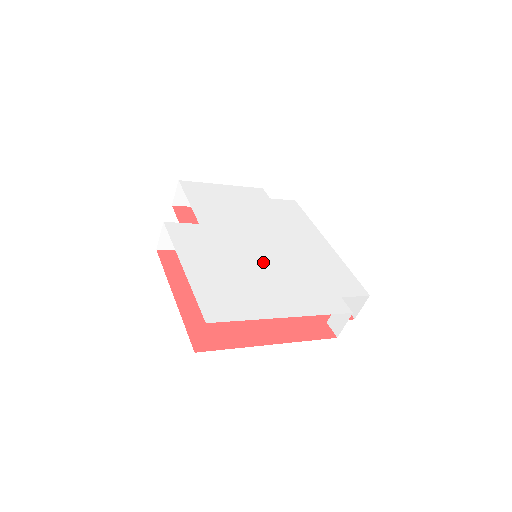
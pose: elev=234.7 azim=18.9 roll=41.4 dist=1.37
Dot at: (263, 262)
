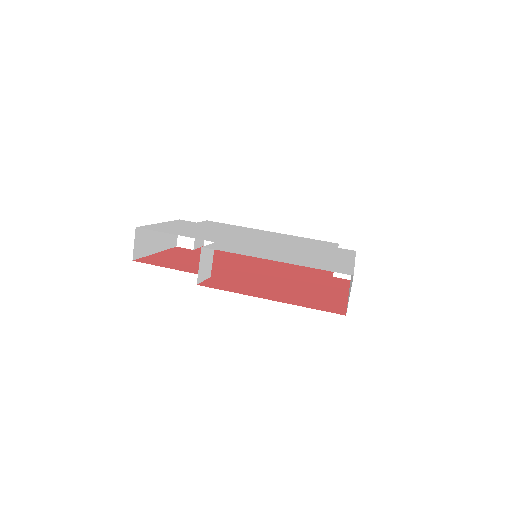
Dot at: (284, 247)
